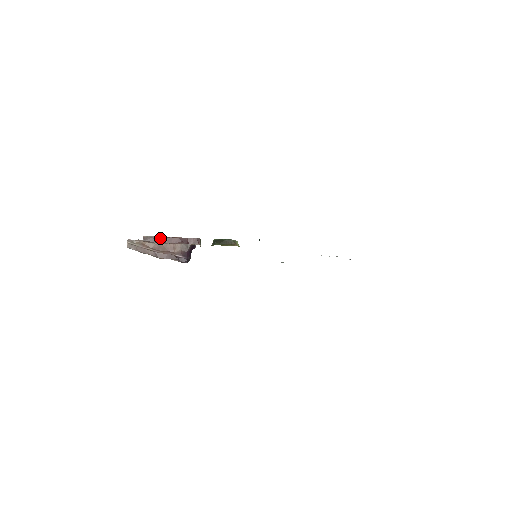
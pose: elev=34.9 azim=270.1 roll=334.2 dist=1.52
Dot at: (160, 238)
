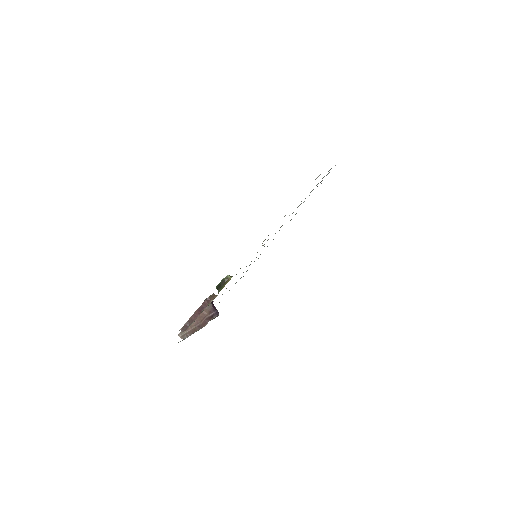
Dot at: (189, 321)
